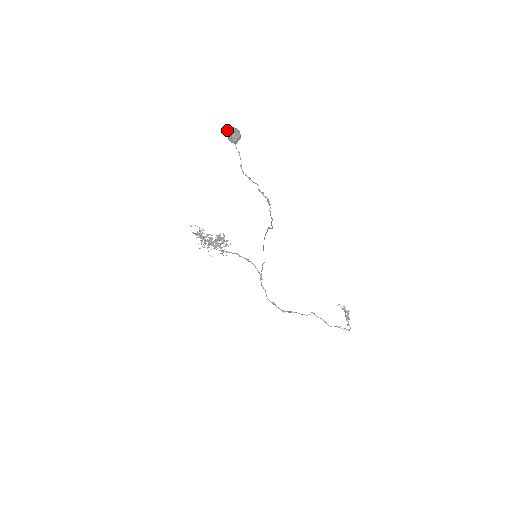
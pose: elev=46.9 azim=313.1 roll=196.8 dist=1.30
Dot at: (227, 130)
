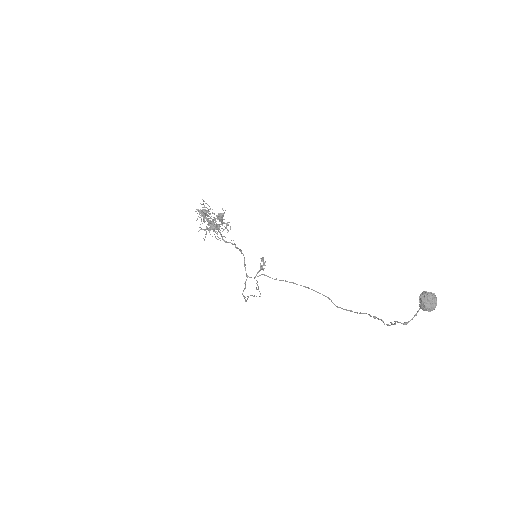
Dot at: (428, 297)
